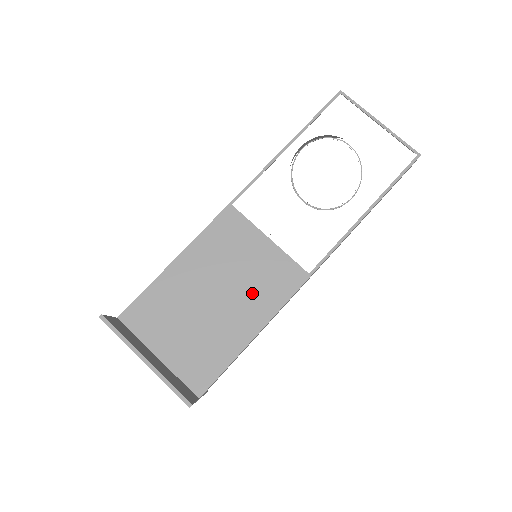
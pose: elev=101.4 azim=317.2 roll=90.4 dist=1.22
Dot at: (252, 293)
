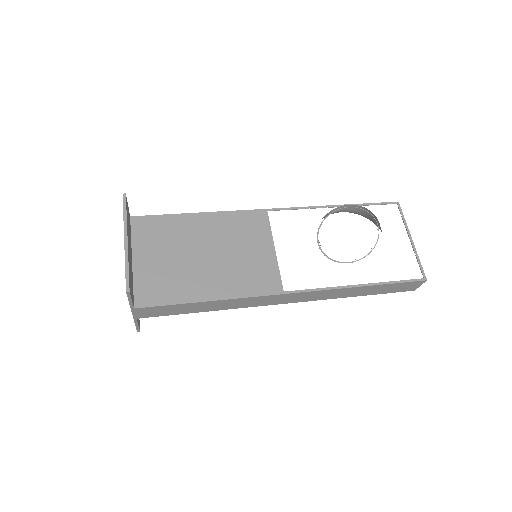
Dot at: (233, 272)
